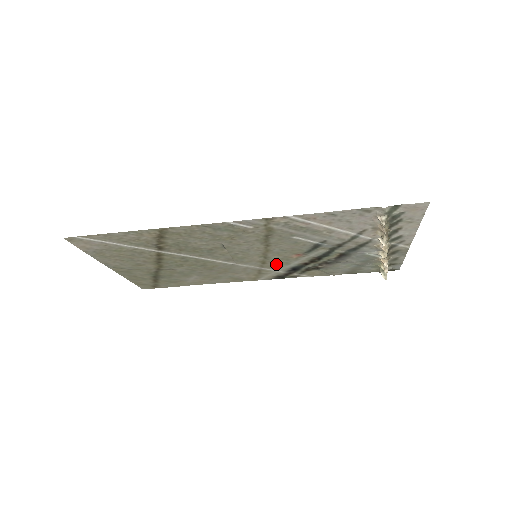
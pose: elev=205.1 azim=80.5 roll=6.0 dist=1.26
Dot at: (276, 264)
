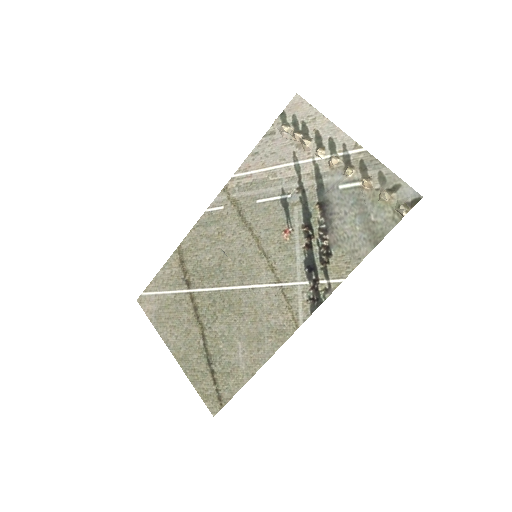
Dot at: (285, 266)
